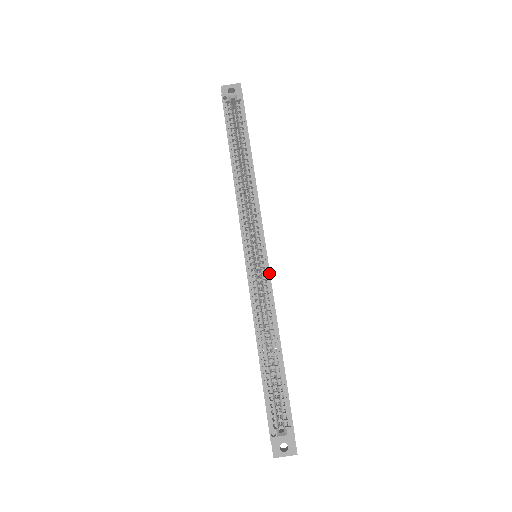
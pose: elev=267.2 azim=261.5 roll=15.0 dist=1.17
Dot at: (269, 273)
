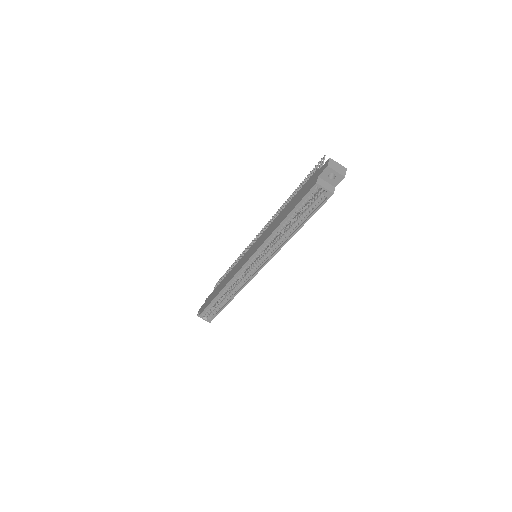
Dot at: (250, 280)
